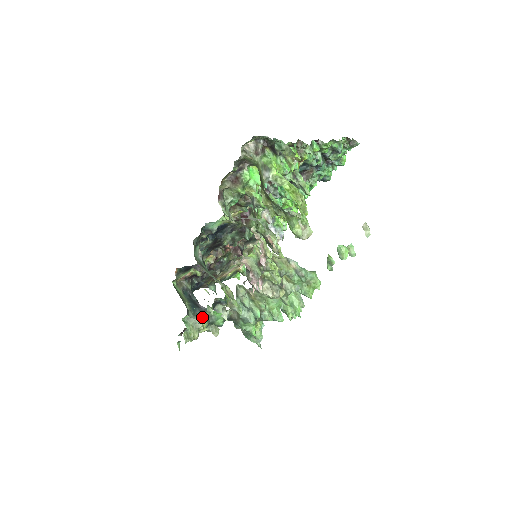
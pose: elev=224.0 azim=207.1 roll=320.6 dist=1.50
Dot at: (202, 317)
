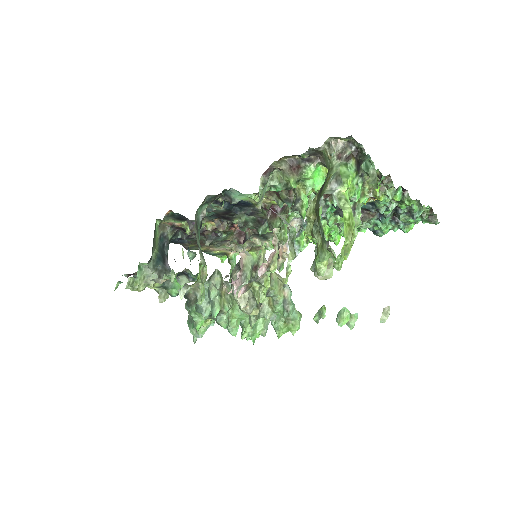
Dot at: (160, 275)
